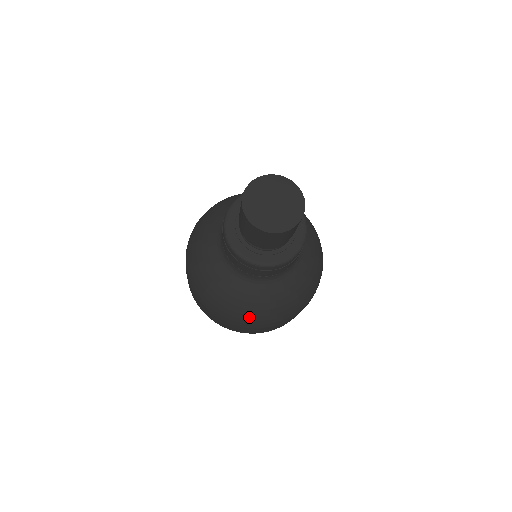
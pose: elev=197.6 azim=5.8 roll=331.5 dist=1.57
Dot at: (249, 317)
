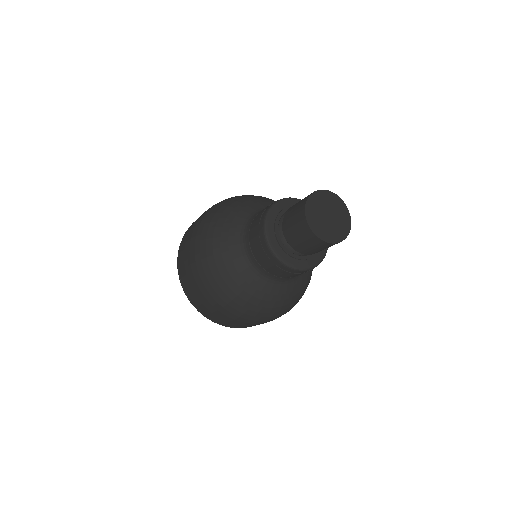
Dot at: (267, 314)
